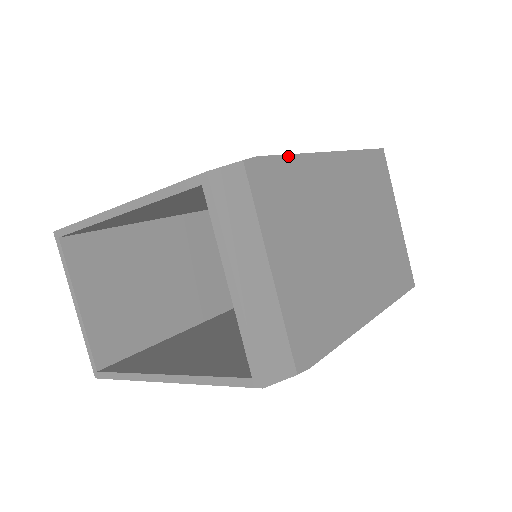
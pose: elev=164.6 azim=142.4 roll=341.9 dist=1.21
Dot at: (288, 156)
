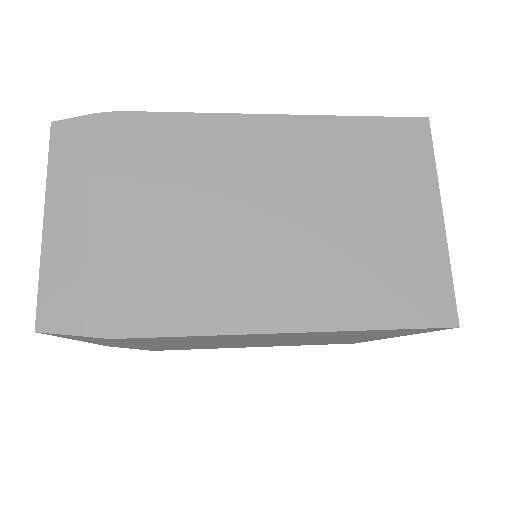
Dot at: (176, 114)
